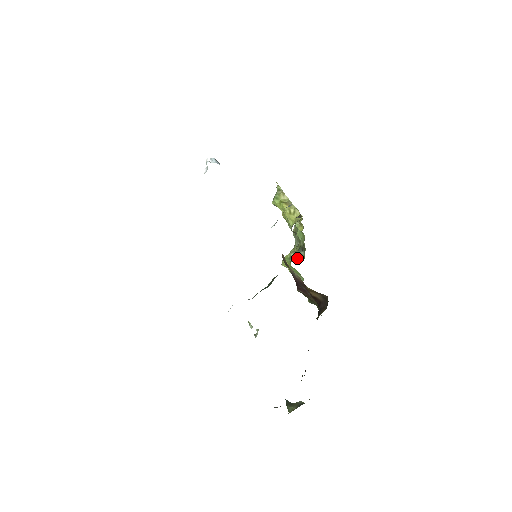
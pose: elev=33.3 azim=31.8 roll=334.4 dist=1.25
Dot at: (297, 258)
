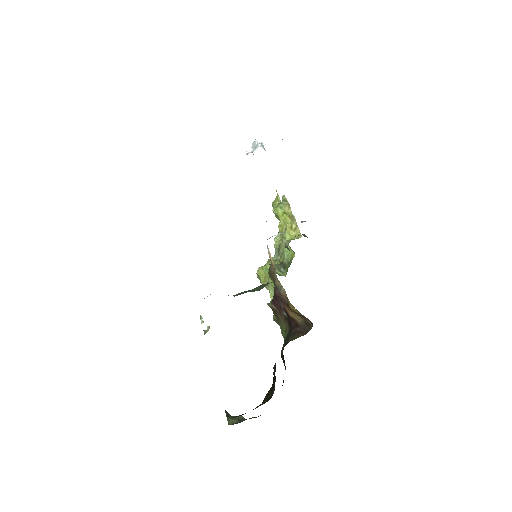
Dot at: (277, 272)
